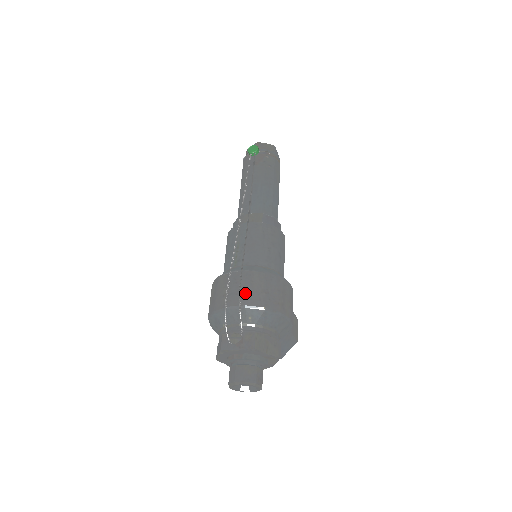
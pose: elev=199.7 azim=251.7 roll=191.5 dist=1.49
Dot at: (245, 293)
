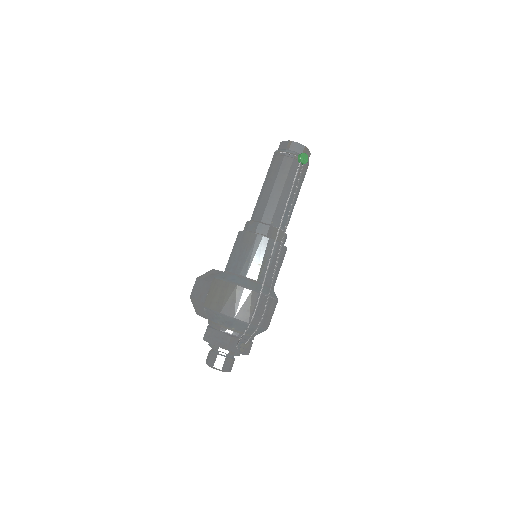
Dot at: (264, 317)
